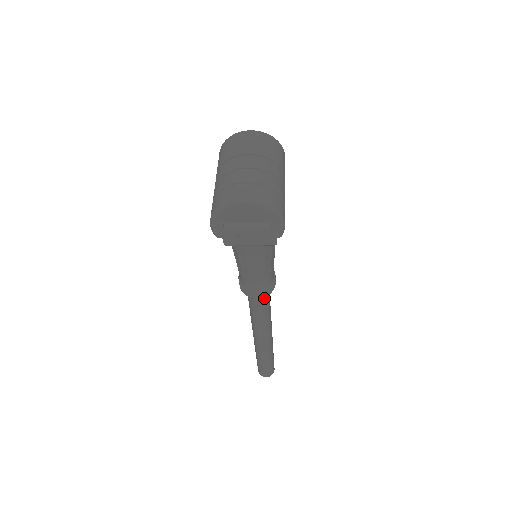
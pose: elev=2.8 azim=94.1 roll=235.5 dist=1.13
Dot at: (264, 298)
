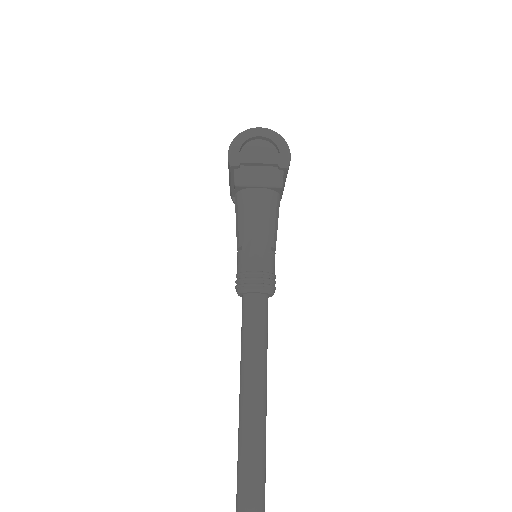
Dot at: (263, 303)
